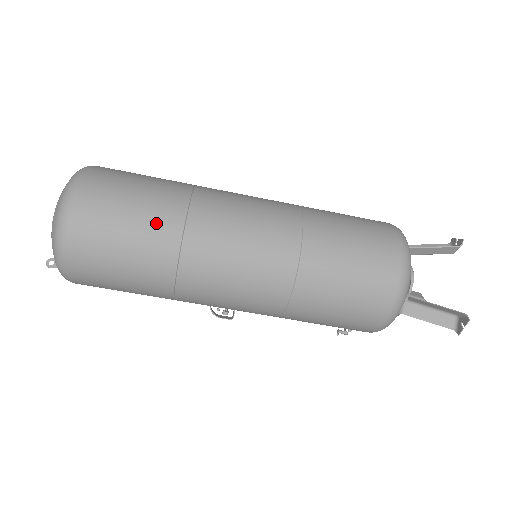
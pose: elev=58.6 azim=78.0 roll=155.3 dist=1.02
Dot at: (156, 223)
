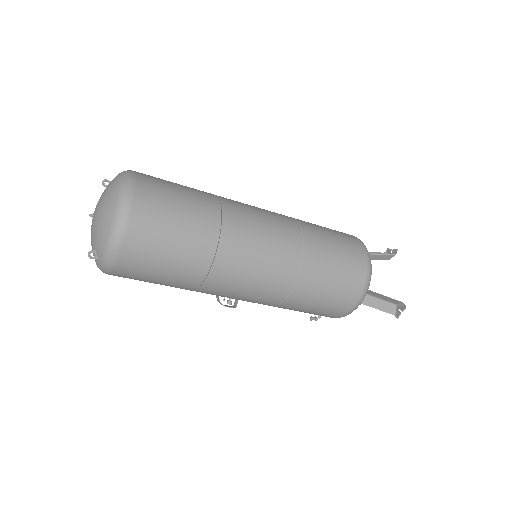
Dot at: (199, 224)
